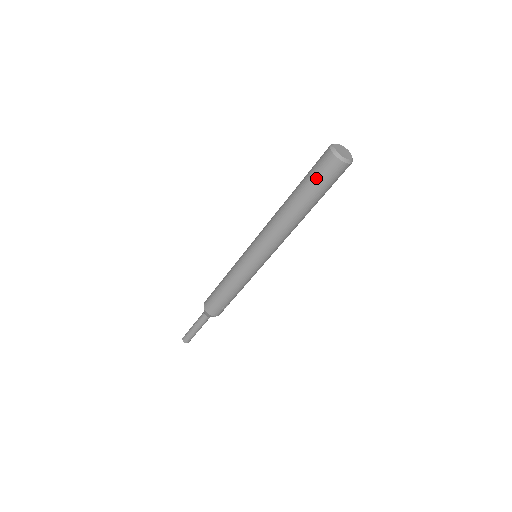
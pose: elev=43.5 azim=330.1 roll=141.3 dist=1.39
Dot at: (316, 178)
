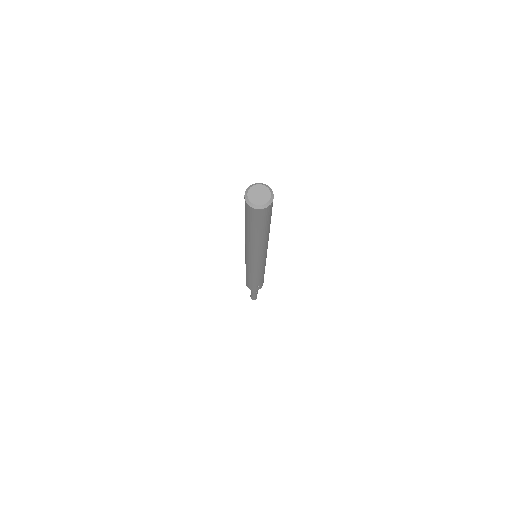
Dot at: (246, 217)
